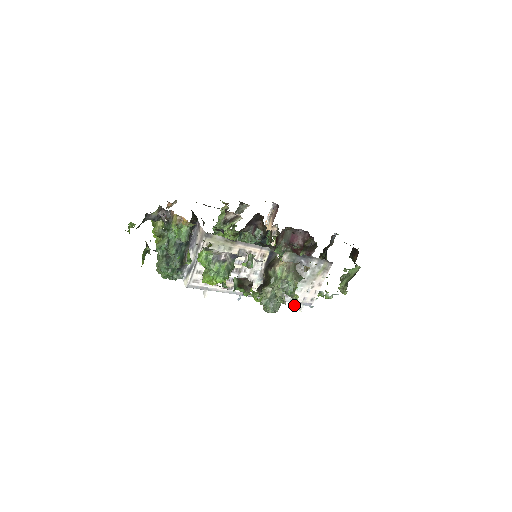
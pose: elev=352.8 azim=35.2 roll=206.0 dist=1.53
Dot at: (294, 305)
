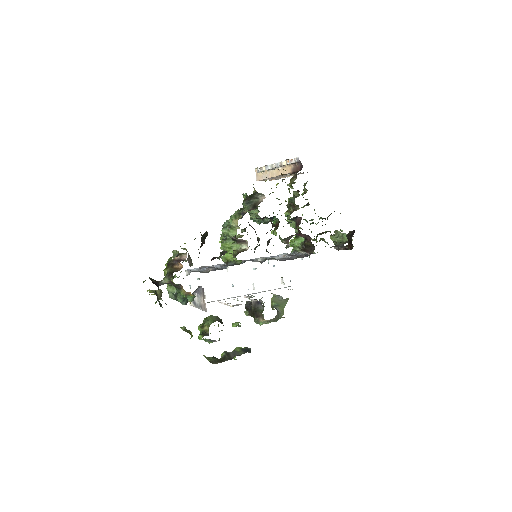
Dot at: occluded
